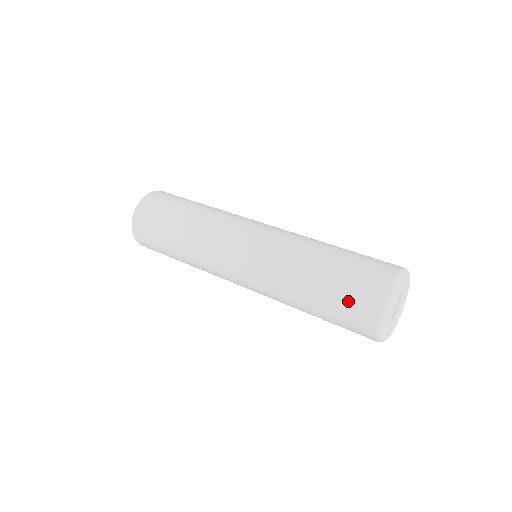
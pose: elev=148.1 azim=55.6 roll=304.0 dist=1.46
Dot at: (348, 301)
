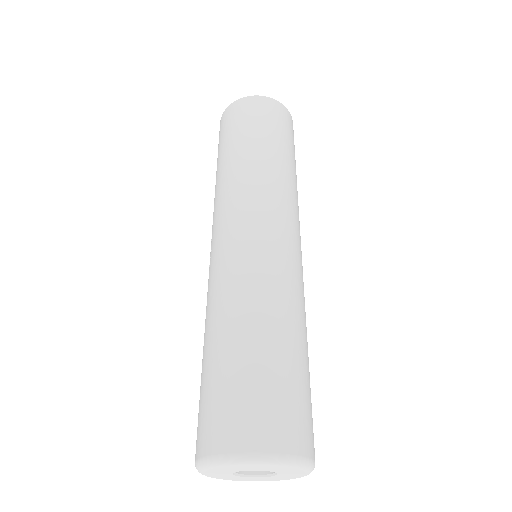
Dot at: (210, 402)
